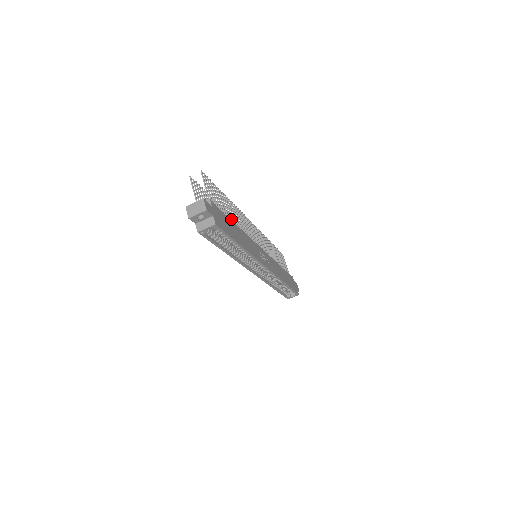
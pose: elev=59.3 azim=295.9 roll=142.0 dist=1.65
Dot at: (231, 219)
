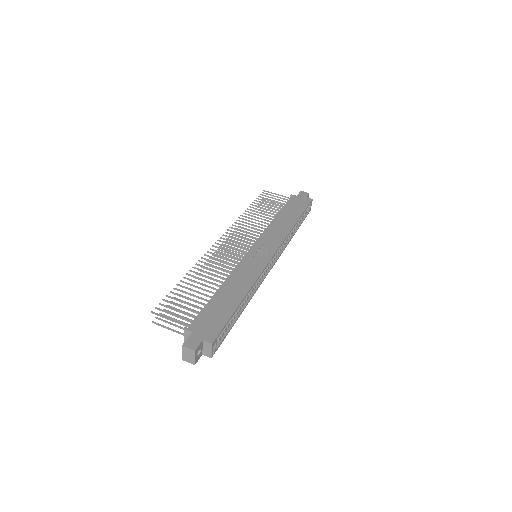
Dot at: occluded
